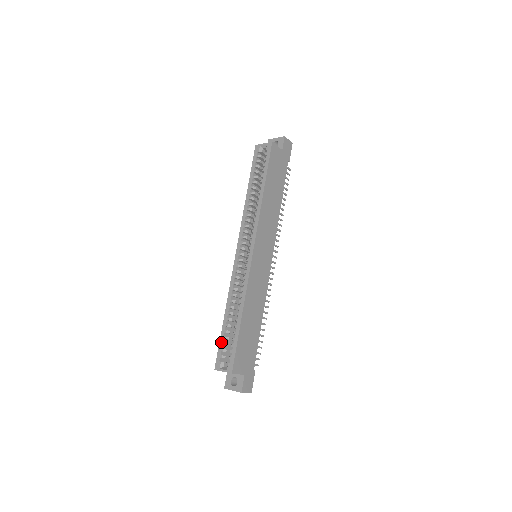
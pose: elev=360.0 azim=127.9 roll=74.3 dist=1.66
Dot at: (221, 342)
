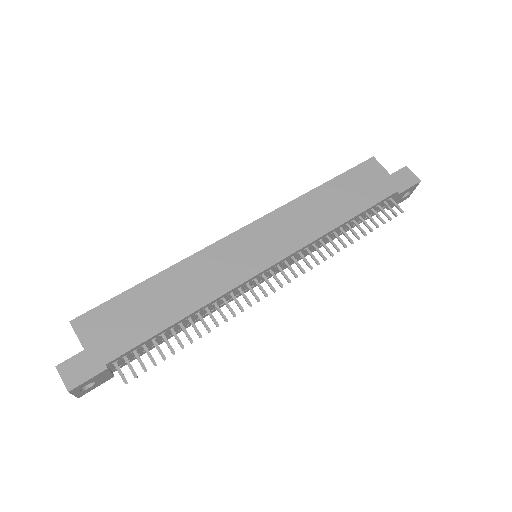
Dot at: occluded
